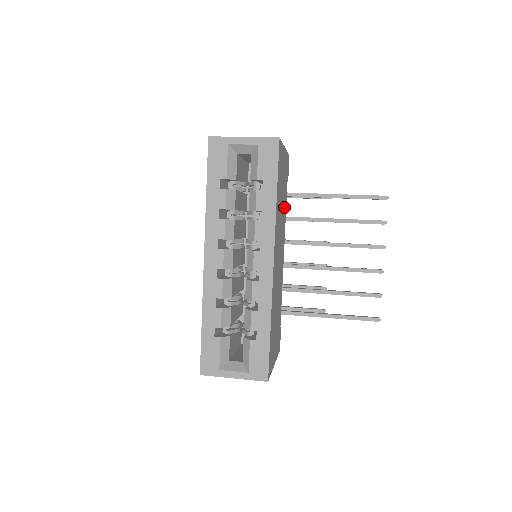
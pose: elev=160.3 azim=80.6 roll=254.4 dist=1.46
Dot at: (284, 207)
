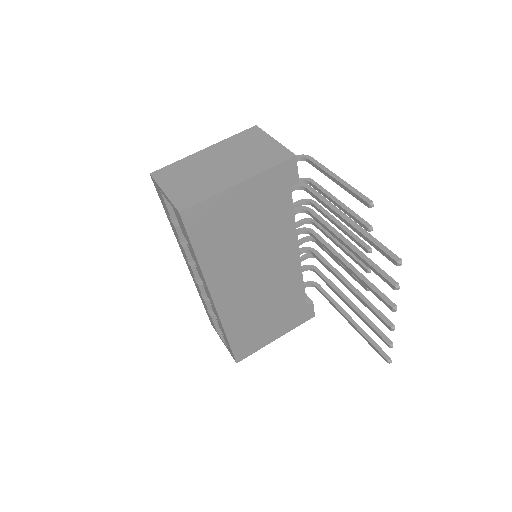
Dot at: (275, 224)
